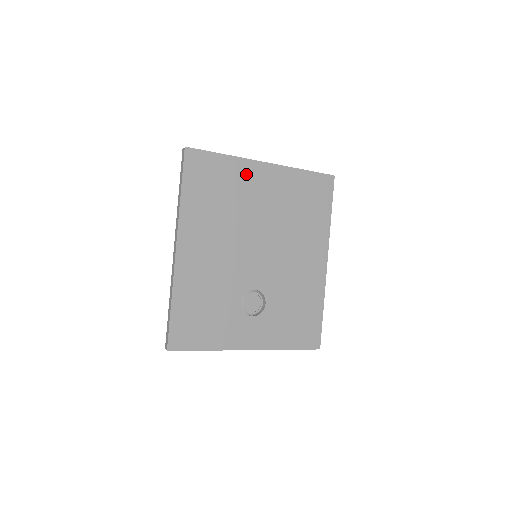
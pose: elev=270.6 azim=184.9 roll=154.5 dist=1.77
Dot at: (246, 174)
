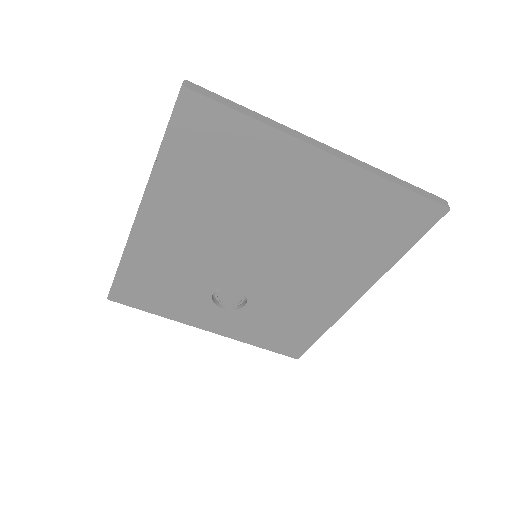
Dot at: (282, 159)
